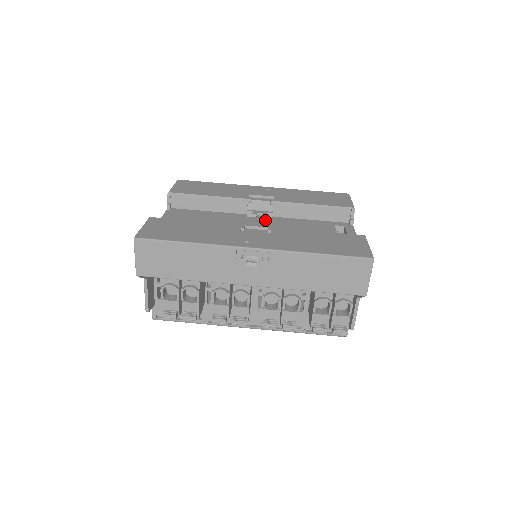
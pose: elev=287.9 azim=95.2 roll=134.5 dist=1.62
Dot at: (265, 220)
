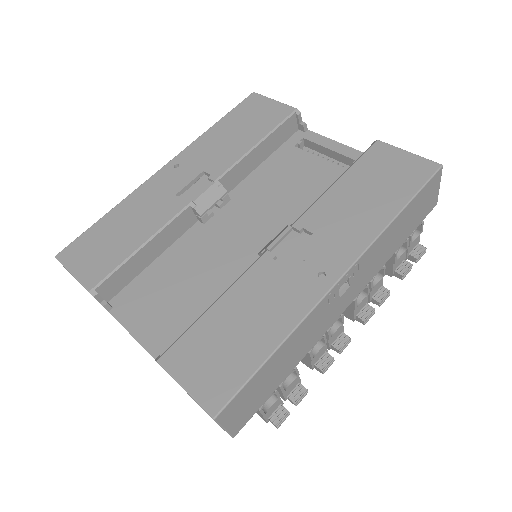
Dot at: (230, 210)
